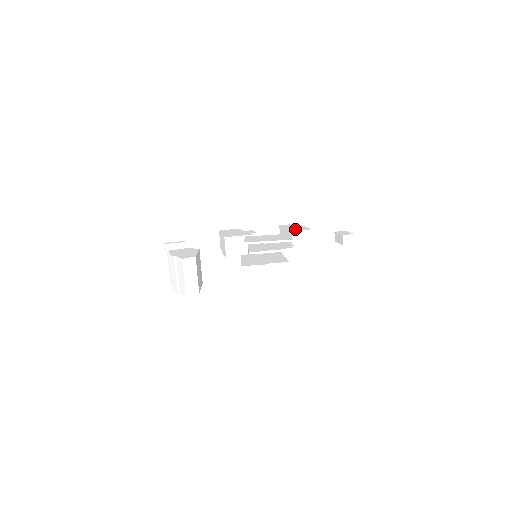
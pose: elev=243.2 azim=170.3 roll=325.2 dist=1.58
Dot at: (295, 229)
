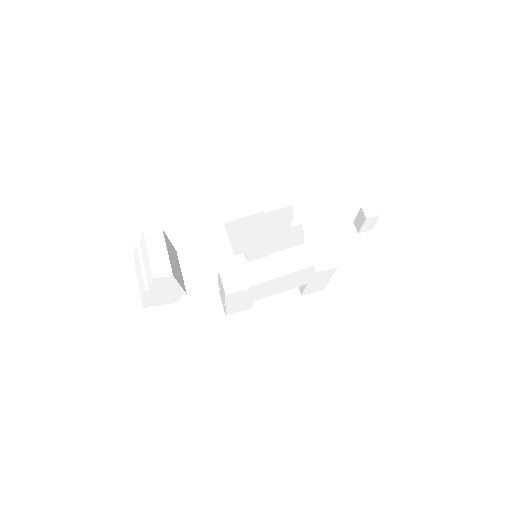
Dot at: occluded
